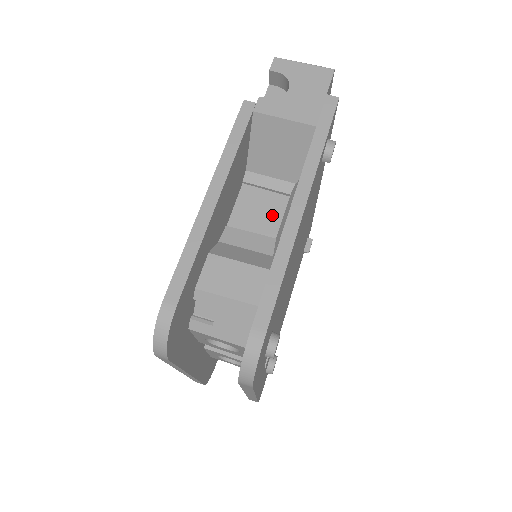
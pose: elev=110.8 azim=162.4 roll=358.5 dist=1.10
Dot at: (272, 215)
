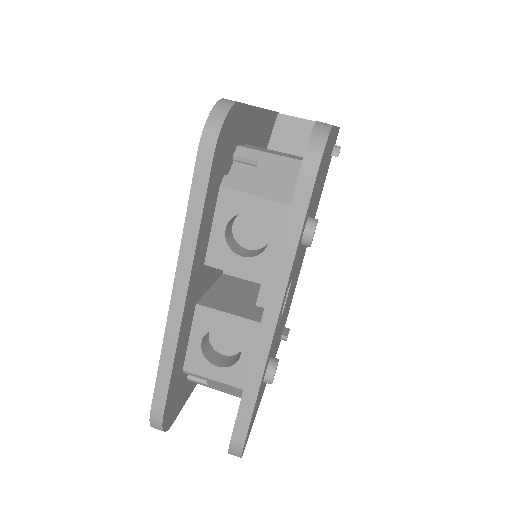
Dot at: occluded
